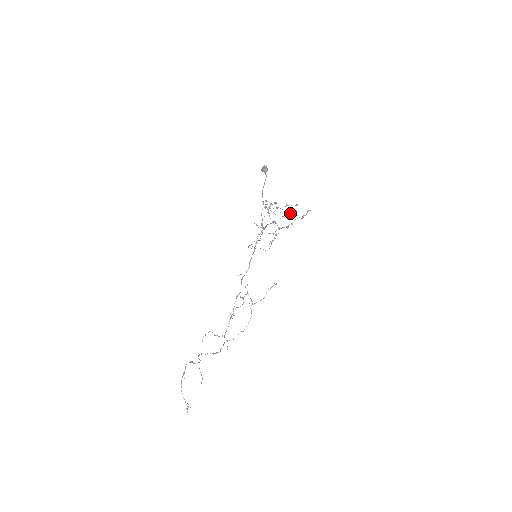
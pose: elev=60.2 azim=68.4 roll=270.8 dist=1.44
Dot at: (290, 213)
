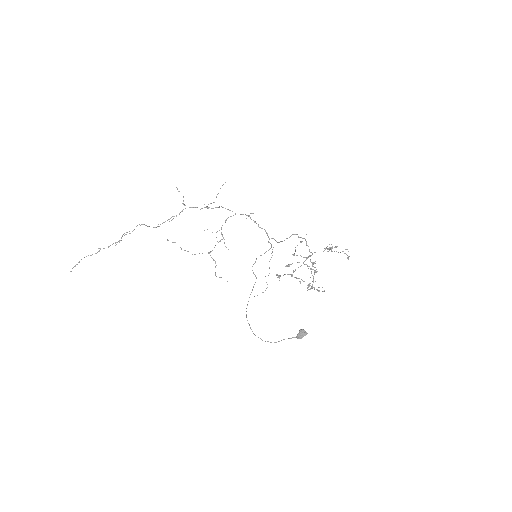
Dot at: (313, 280)
